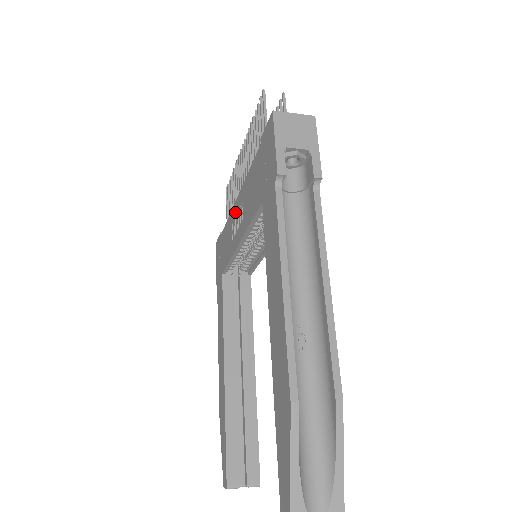
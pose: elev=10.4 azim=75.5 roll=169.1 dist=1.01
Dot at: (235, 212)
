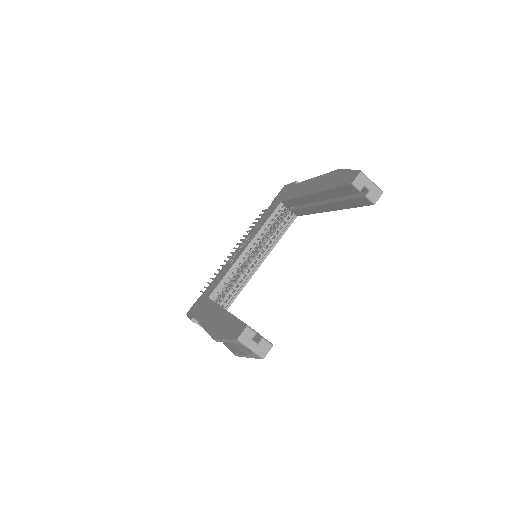
Dot at: (236, 252)
